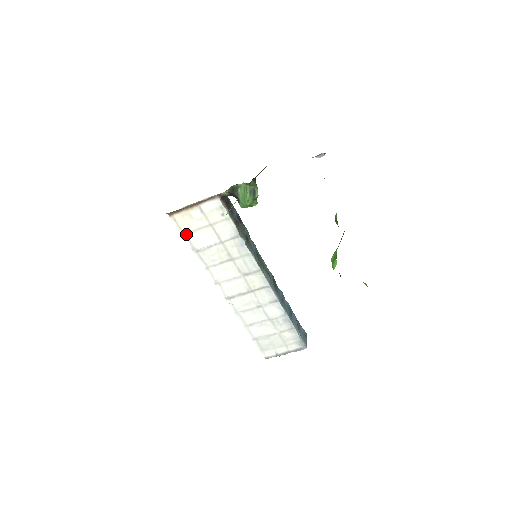
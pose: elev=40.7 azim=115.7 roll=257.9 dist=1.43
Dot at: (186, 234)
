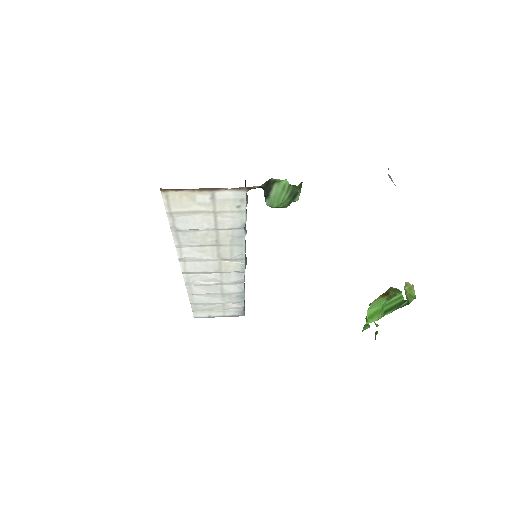
Dot at: (173, 213)
